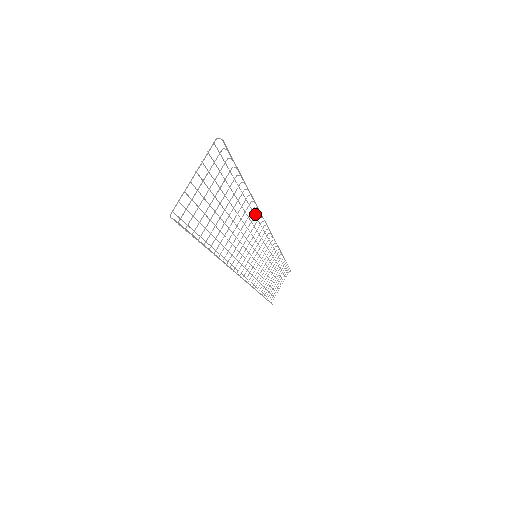
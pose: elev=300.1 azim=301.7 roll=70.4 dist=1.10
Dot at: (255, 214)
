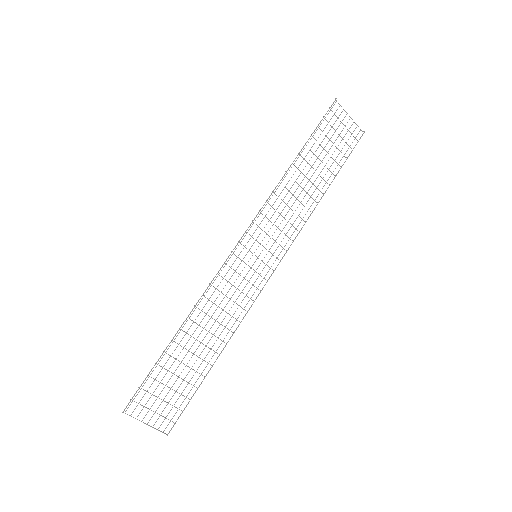
Dot at: (303, 220)
